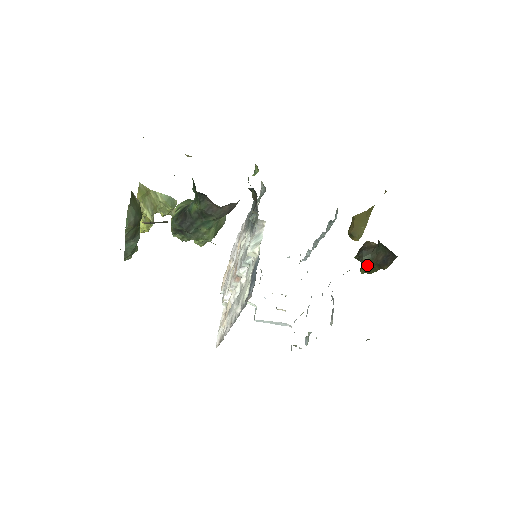
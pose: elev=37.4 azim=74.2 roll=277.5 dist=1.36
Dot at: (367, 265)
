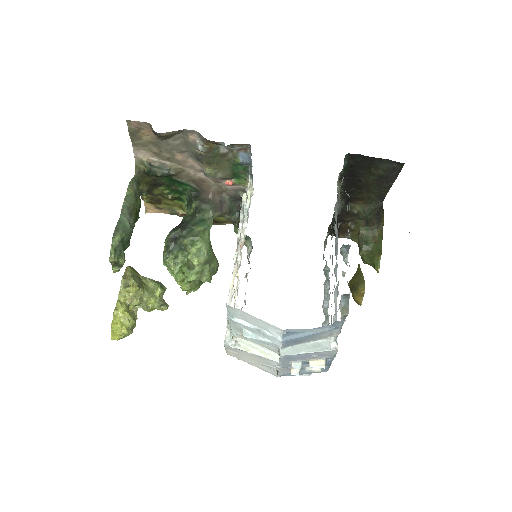
Dot at: (373, 247)
